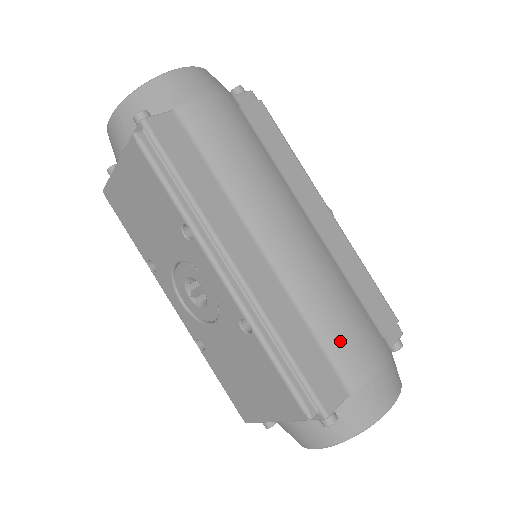
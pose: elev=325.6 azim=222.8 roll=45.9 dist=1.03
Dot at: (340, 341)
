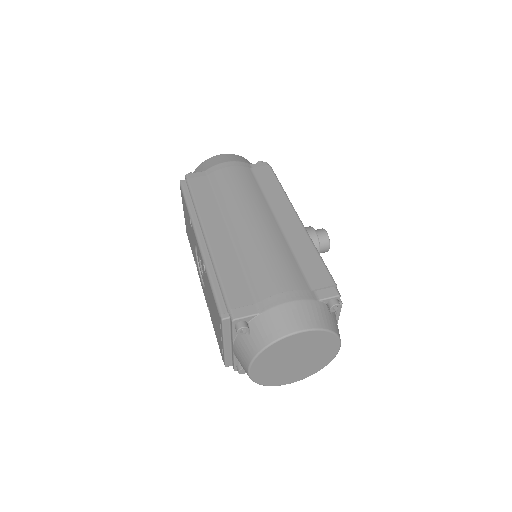
Dot at: (262, 279)
